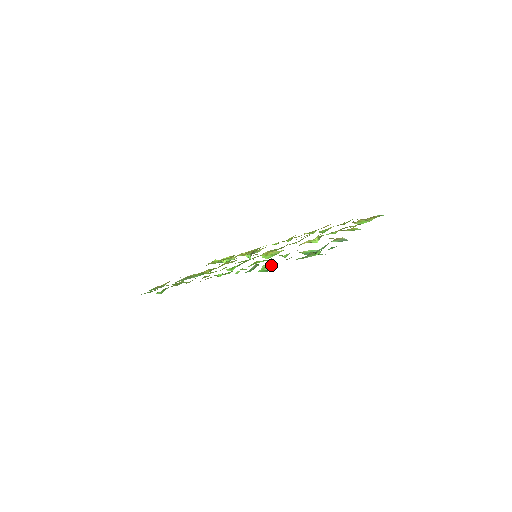
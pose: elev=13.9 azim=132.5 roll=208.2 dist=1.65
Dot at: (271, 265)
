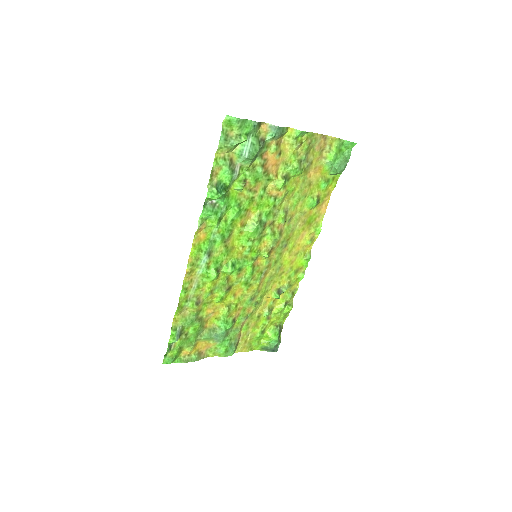
Dot at: (223, 192)
